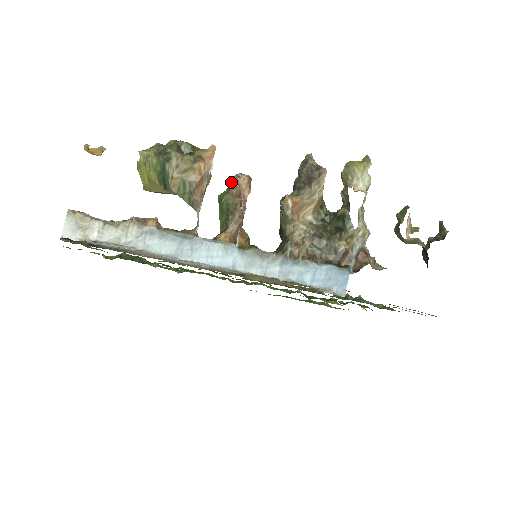
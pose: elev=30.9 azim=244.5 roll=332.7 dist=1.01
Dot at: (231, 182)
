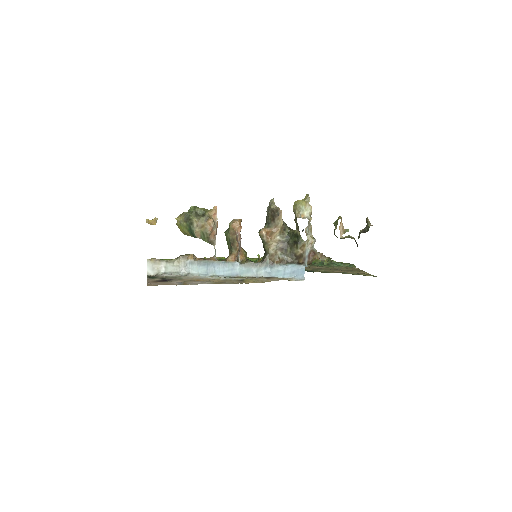
Dot at: (229, 226)
